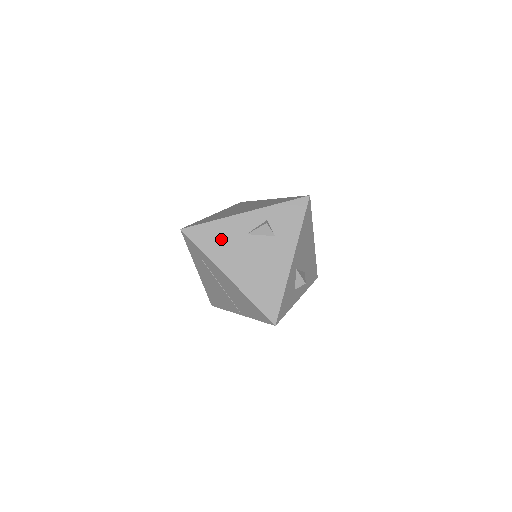
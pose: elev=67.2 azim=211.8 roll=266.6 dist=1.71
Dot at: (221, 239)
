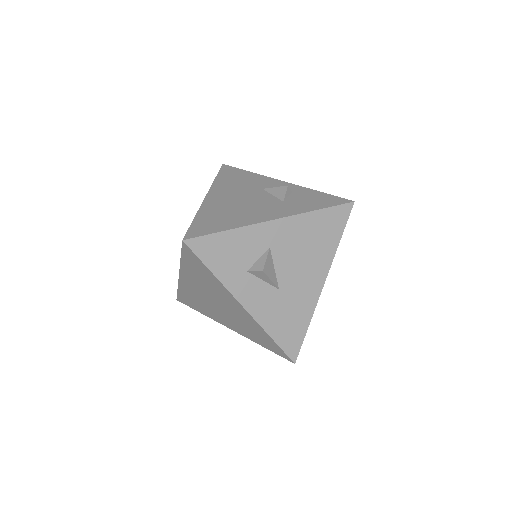
Dot at: (240, 181)
